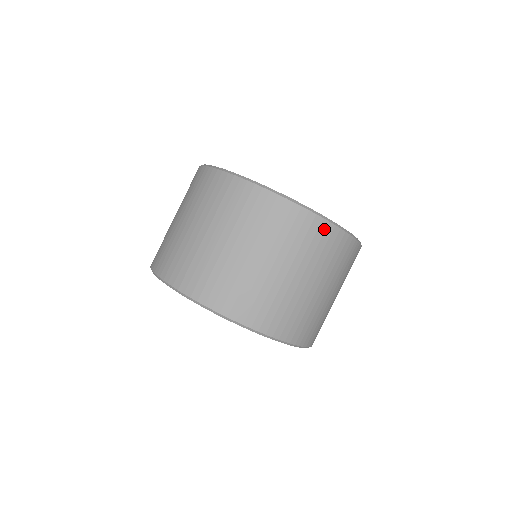
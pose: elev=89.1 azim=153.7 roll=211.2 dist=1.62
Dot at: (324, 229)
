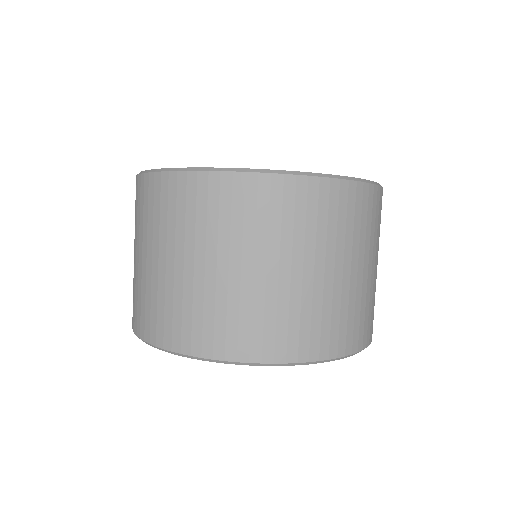
Dot at: (337, 192)
